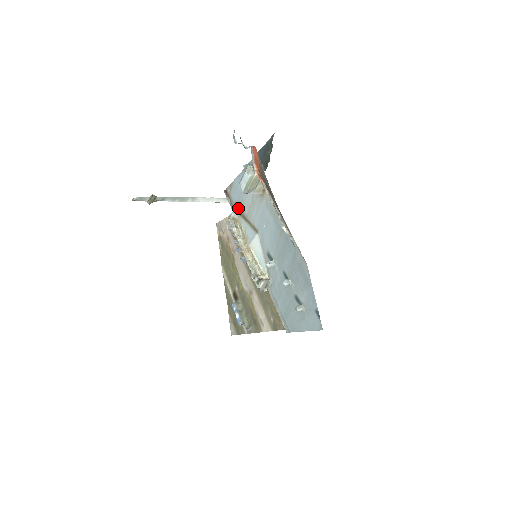
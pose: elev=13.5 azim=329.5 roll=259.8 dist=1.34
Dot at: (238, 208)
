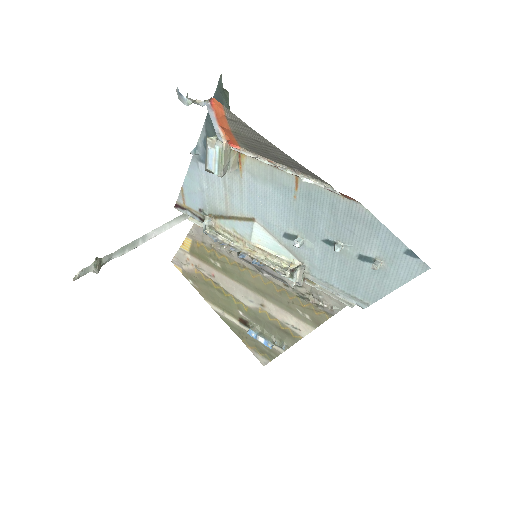
Dot at: (207, 212)
